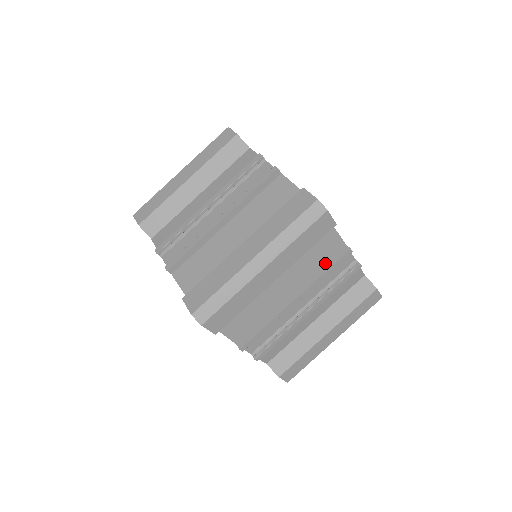
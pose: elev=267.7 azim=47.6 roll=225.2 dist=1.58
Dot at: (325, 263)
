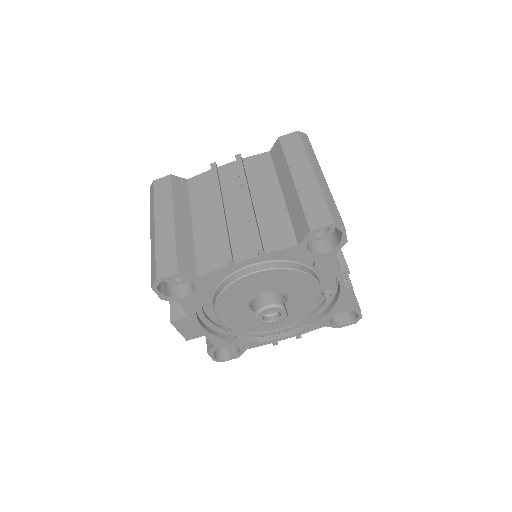
Dot at: occluded
